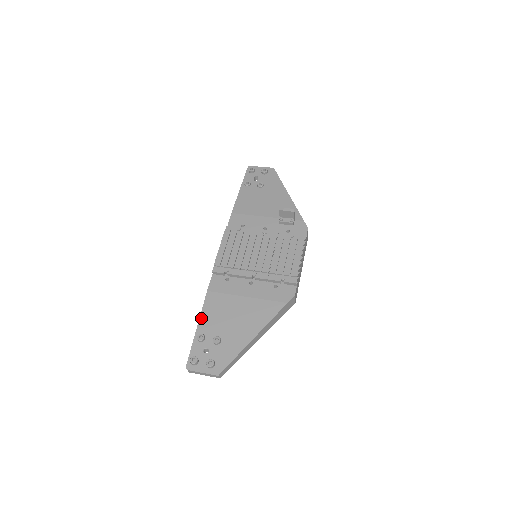
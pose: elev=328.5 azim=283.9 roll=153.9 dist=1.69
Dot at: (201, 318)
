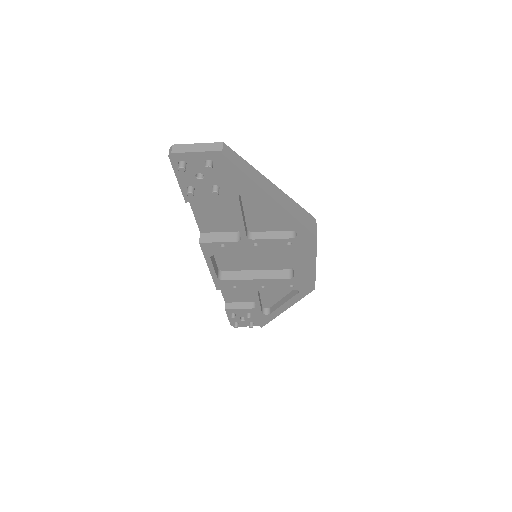
Dot at: occluded
